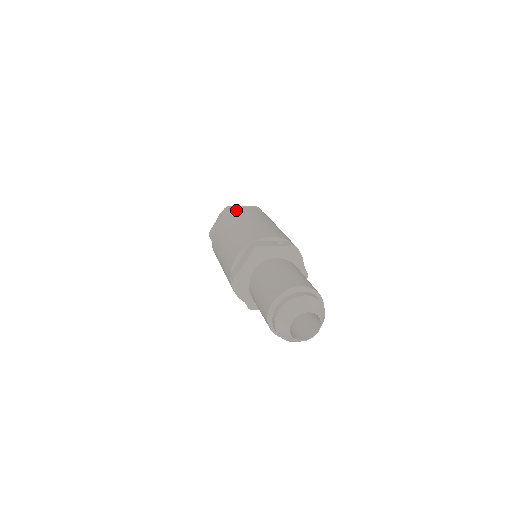
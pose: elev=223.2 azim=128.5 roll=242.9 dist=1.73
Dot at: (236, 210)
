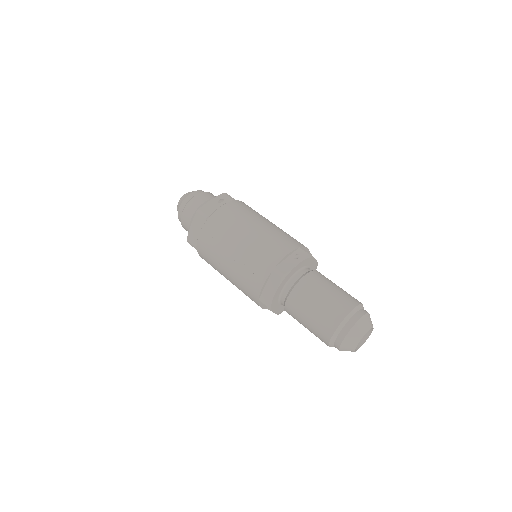
Dot at: (215, 215)
